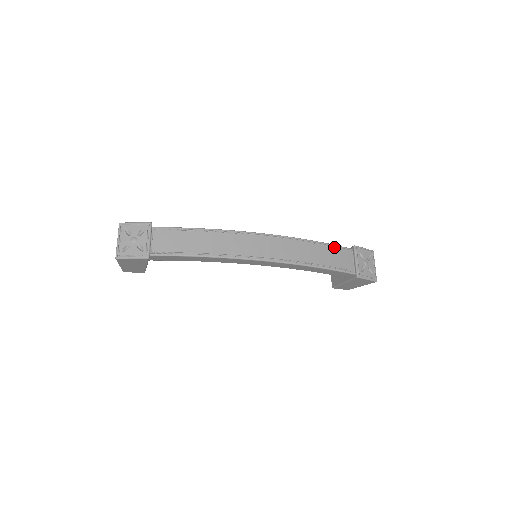
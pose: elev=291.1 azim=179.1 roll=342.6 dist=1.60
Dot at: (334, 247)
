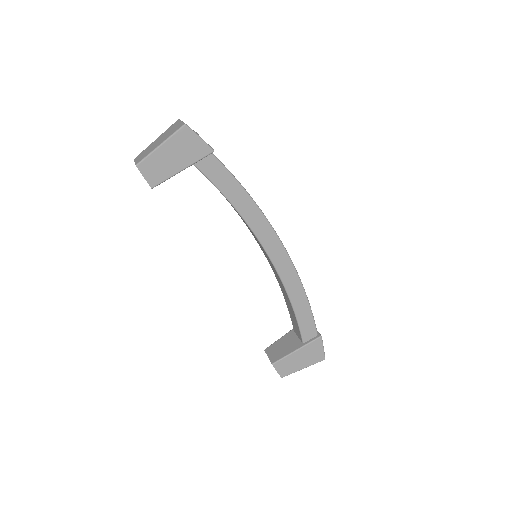
Dot at: occluded
